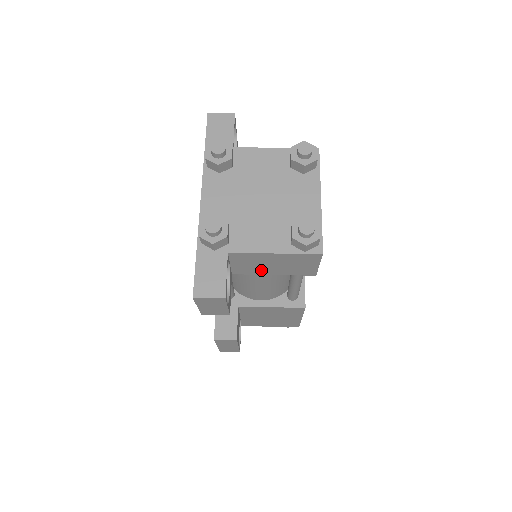
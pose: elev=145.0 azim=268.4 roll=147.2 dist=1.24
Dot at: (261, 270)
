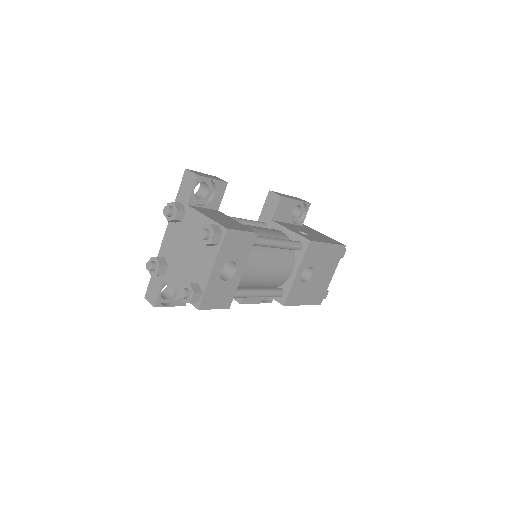
Dot at: occluded
